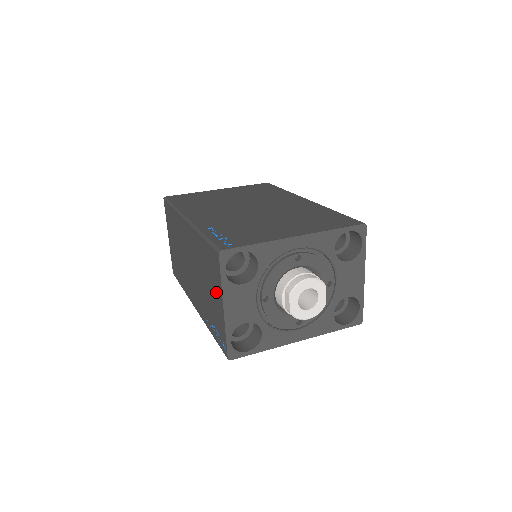
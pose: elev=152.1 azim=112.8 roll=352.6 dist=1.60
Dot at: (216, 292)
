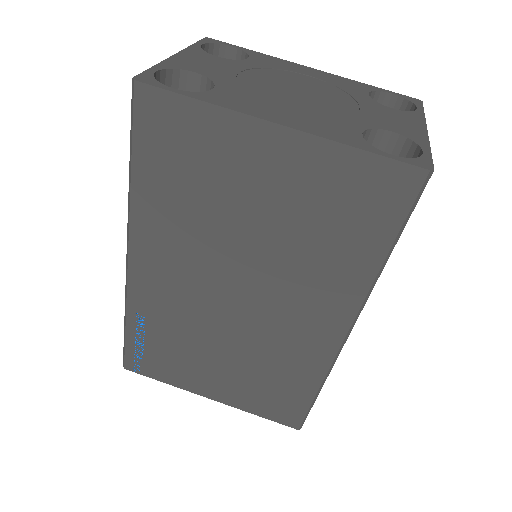
Dot at: occluded
